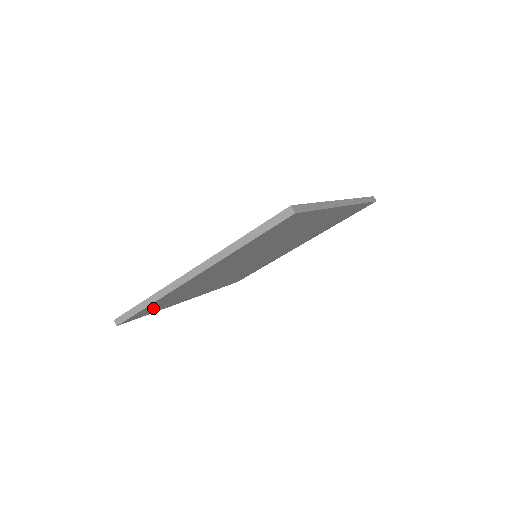
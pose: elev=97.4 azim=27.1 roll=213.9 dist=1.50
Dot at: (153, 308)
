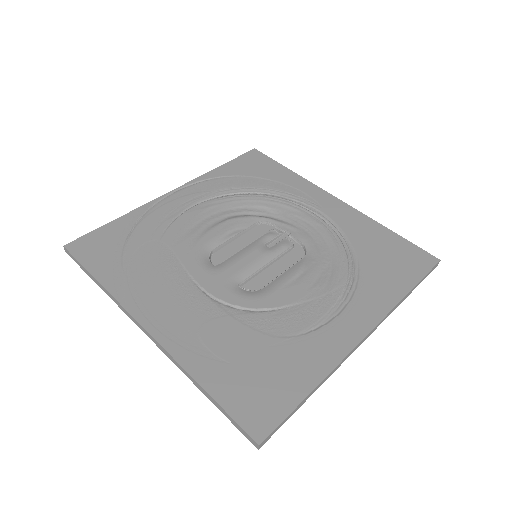
Dot at: occluded
